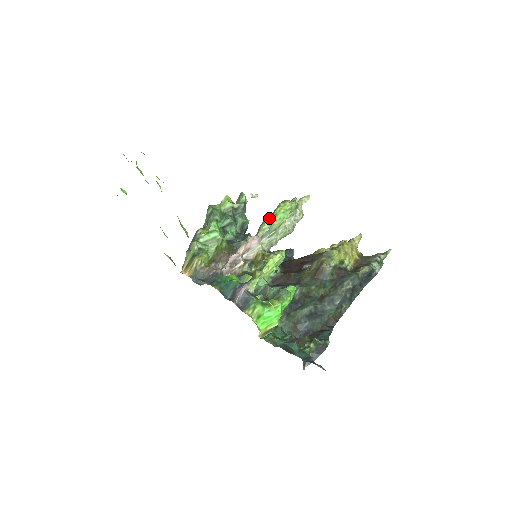
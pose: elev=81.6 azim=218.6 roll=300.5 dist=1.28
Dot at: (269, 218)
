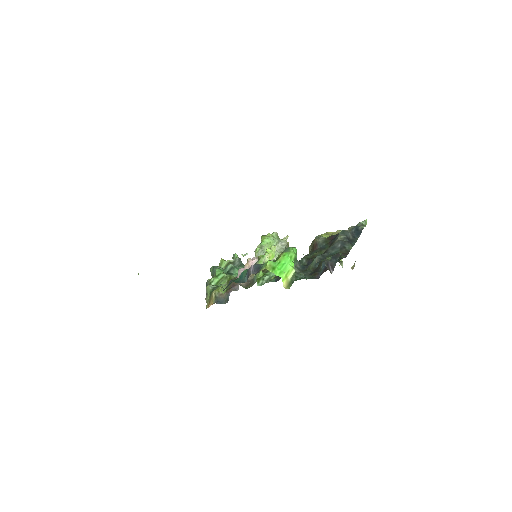
Dot at: (258, 245)
